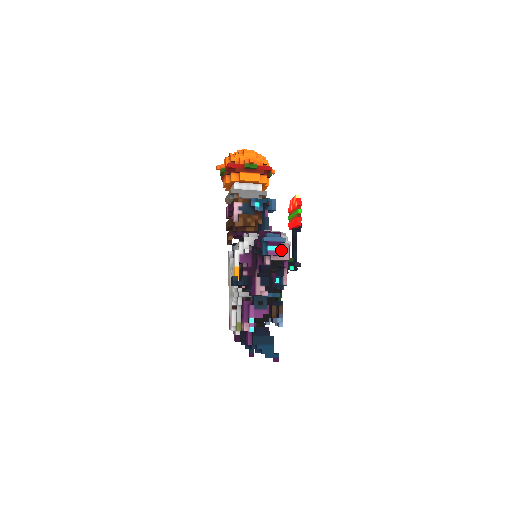
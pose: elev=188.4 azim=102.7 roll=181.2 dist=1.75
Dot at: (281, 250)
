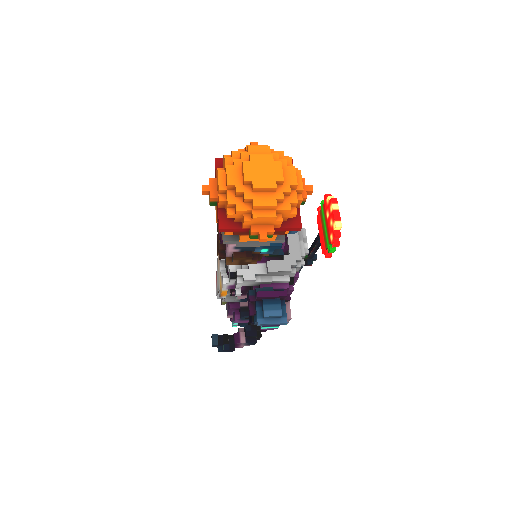
Dot at: occluded
